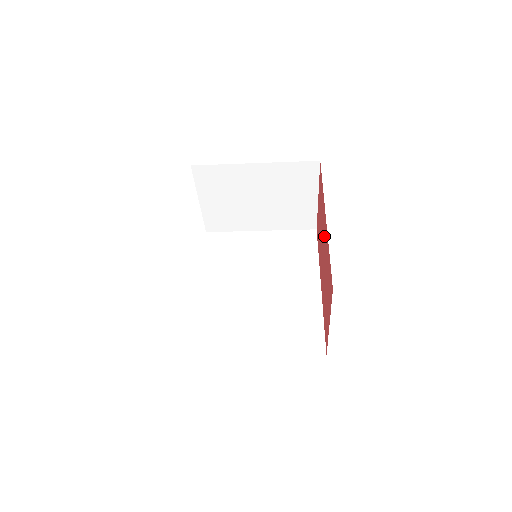
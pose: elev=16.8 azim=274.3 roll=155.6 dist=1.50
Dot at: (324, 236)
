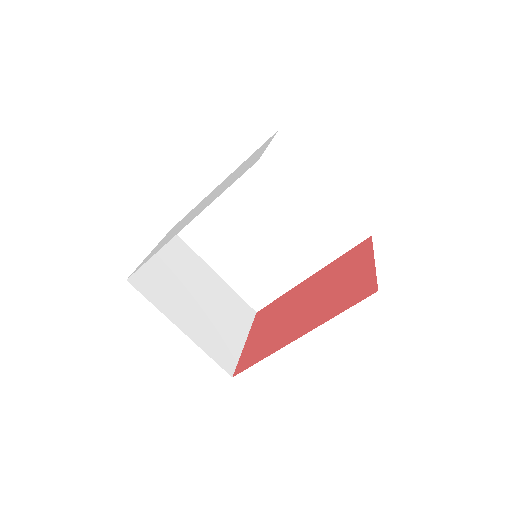
Dot at: (307, 290)
